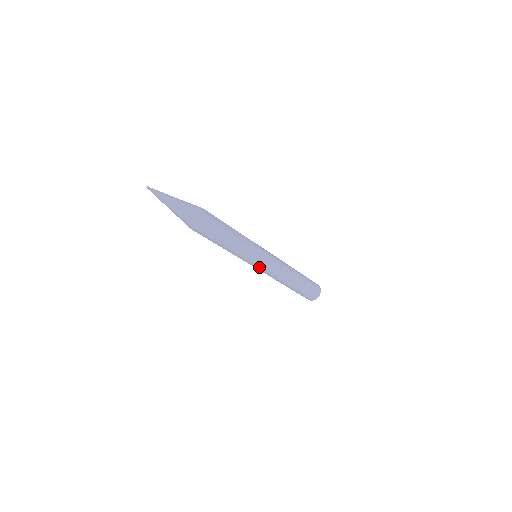
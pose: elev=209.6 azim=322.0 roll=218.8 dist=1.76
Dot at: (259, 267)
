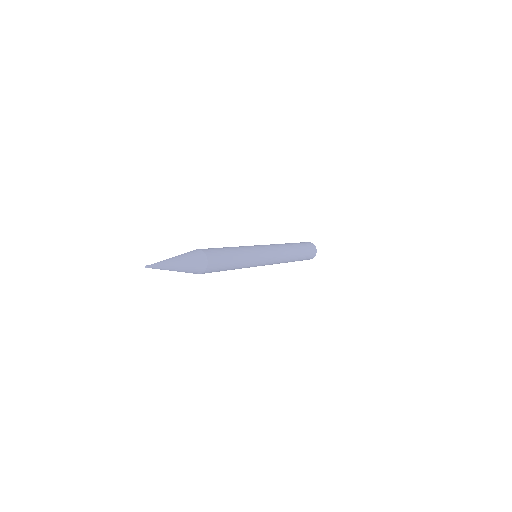
Dot at: occluded
